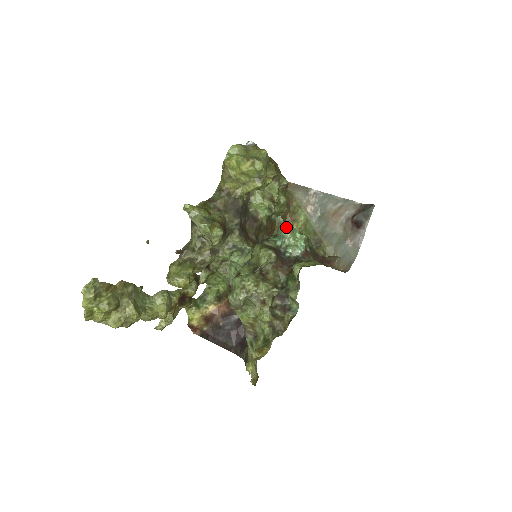
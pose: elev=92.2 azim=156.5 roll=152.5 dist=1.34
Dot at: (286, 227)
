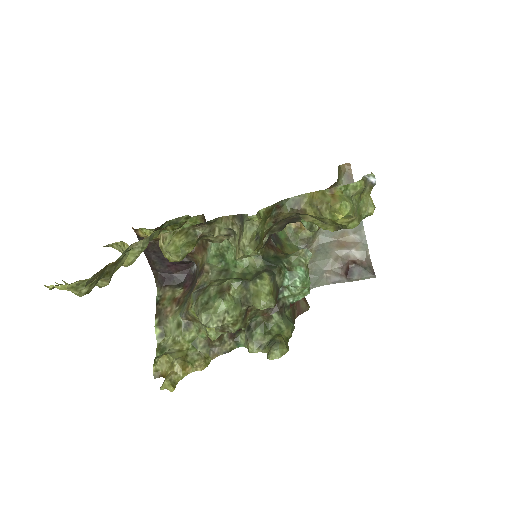
Dot at: (306, 277)
